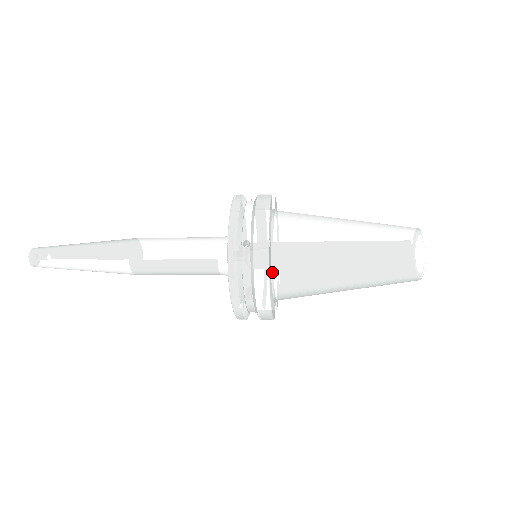
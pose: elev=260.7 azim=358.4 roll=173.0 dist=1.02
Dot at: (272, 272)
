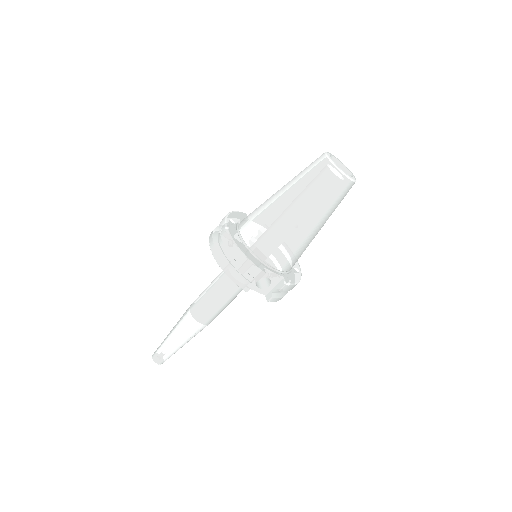
Dot at: (241, 236)
